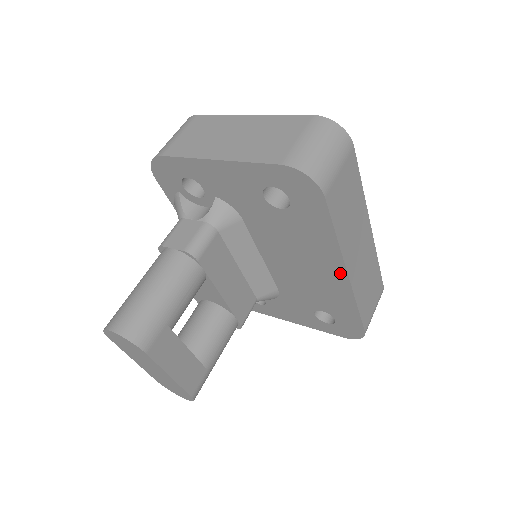
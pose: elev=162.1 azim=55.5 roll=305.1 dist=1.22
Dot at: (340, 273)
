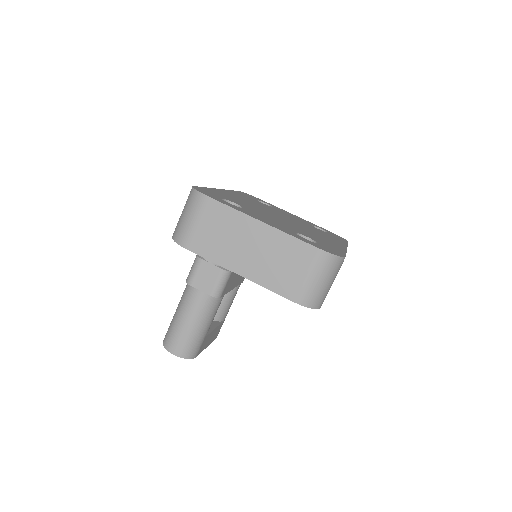
Dot at: occluded
